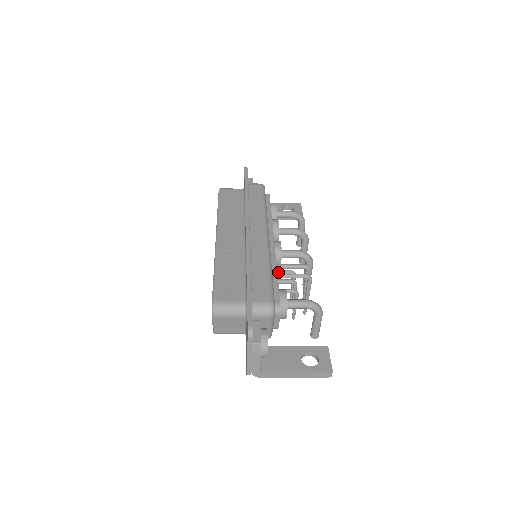
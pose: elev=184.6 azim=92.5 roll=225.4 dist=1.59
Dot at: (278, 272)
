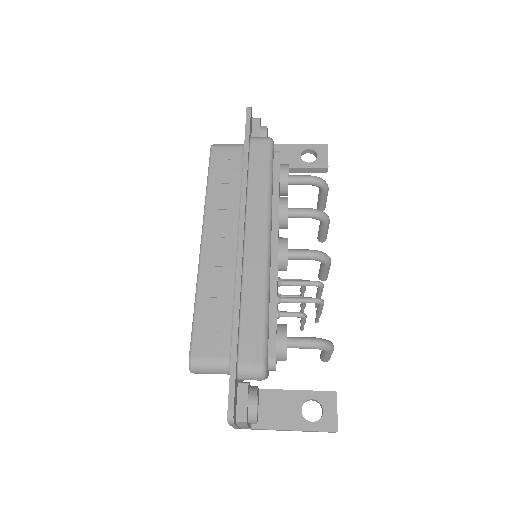
Dot at: occluded
